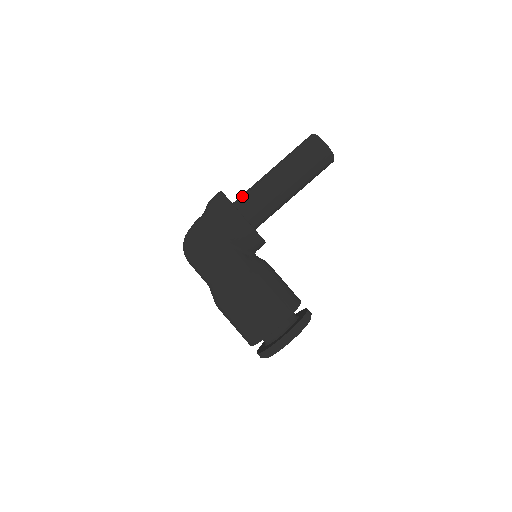
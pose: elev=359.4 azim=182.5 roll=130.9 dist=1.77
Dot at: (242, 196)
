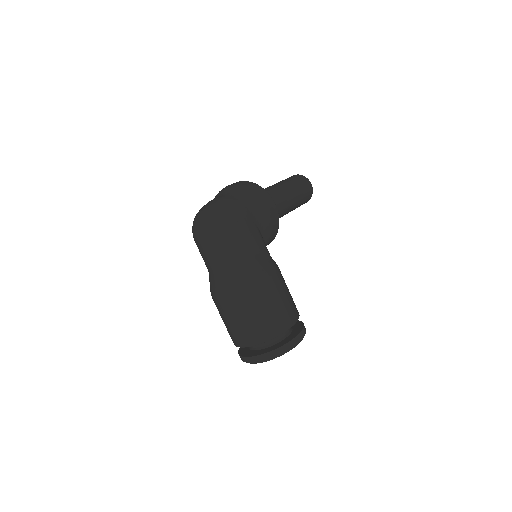
Dot at: occluded
